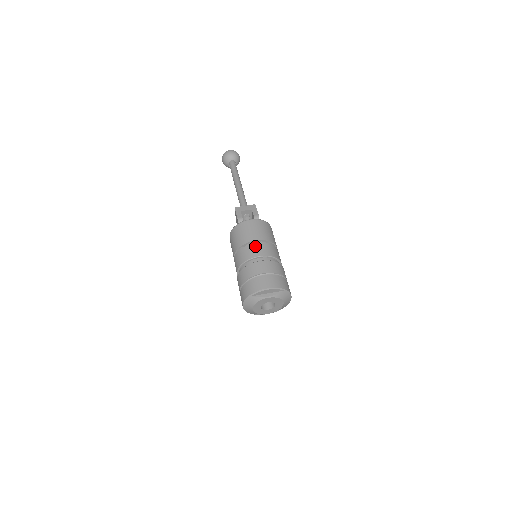
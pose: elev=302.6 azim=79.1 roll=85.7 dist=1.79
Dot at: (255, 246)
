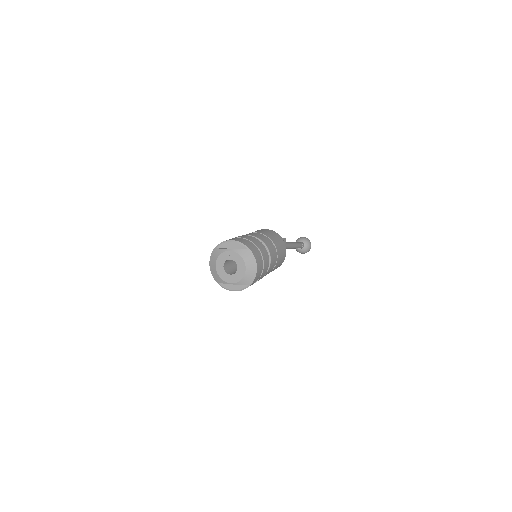
Dot at: (251, 233)
